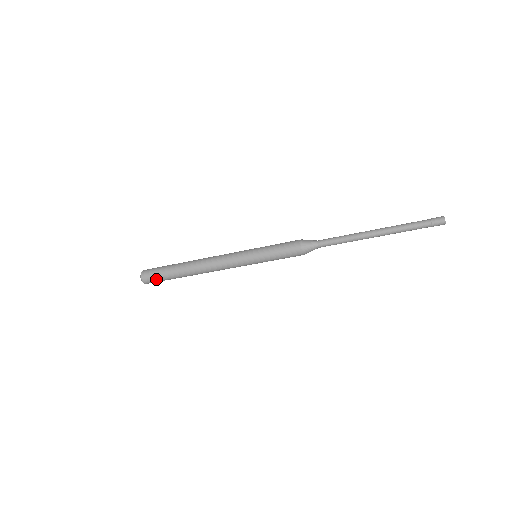
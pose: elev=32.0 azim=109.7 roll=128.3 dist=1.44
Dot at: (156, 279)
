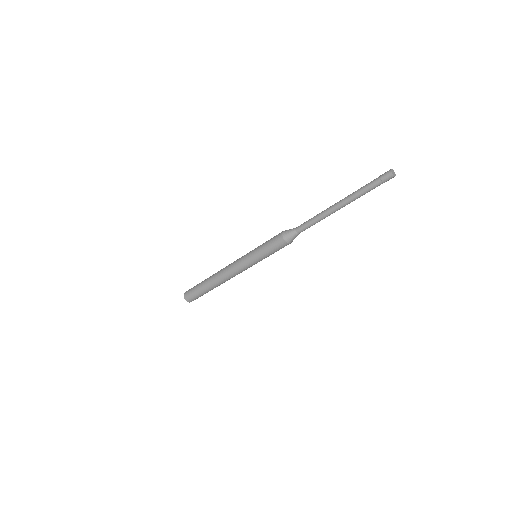
Dot at: occluded
